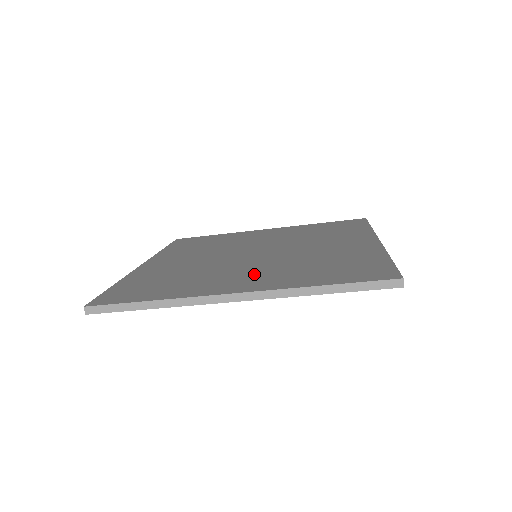
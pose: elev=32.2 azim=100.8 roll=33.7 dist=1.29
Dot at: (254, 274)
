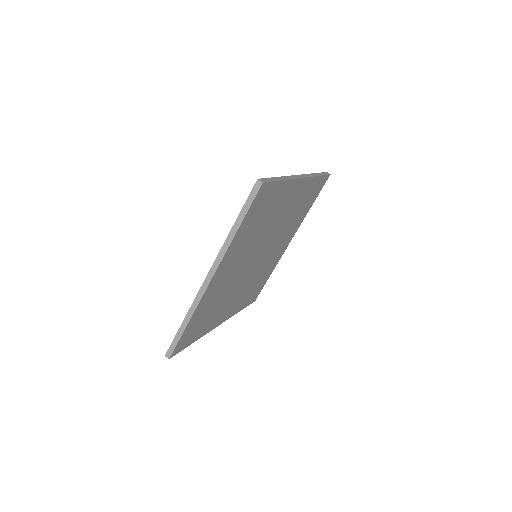
Dot at: occluded
